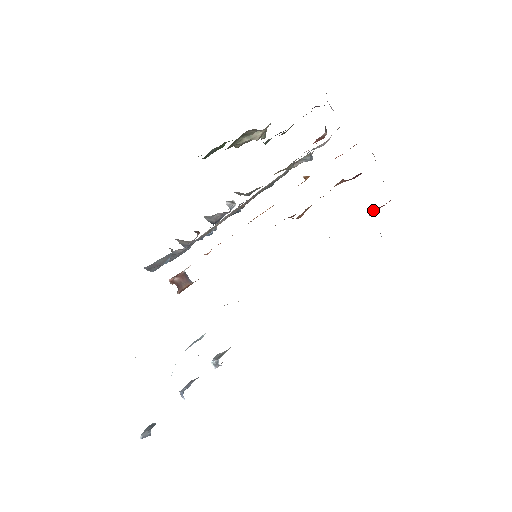
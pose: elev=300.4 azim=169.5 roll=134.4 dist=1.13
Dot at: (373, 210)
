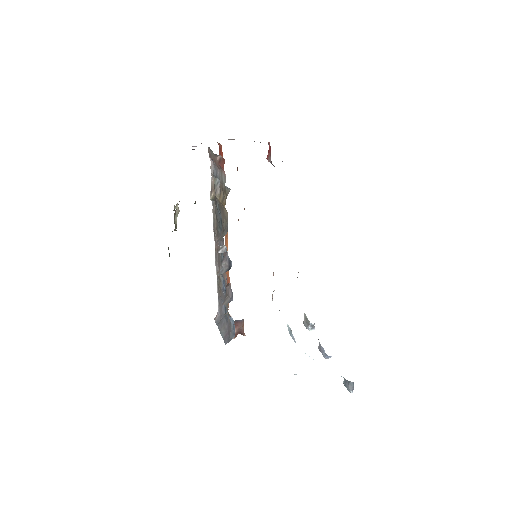
Dot at: (268, 158)
